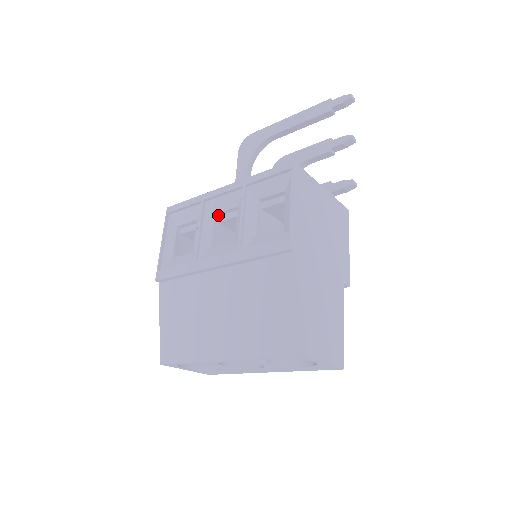
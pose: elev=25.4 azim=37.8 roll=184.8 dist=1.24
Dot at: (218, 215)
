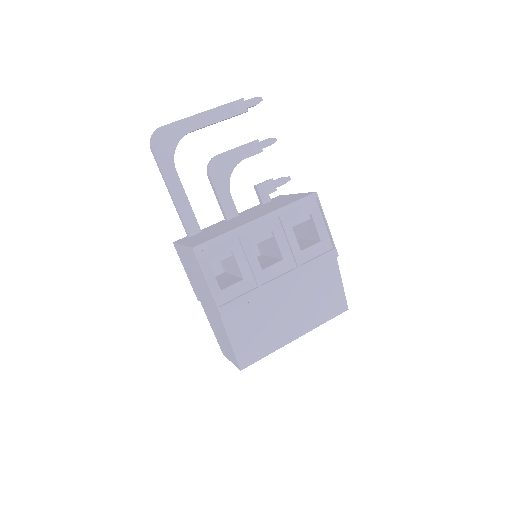
Dot at: (250, 241)
